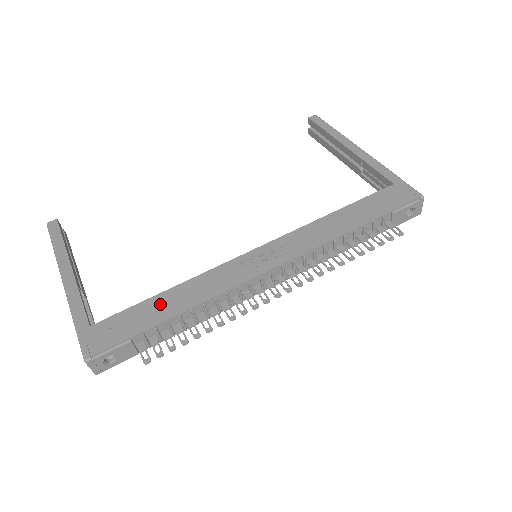
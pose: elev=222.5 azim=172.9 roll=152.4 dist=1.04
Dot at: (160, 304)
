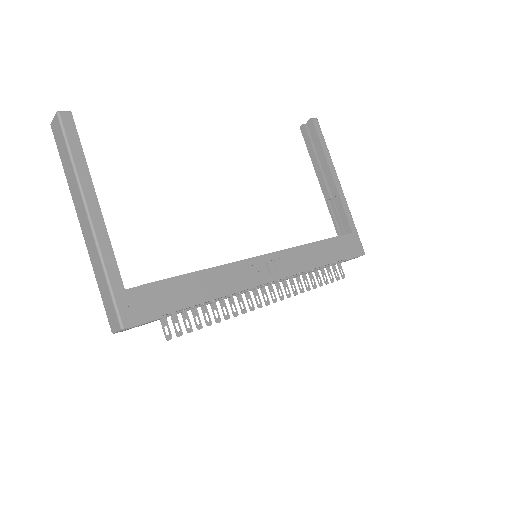
Dot at: (189, 286)
